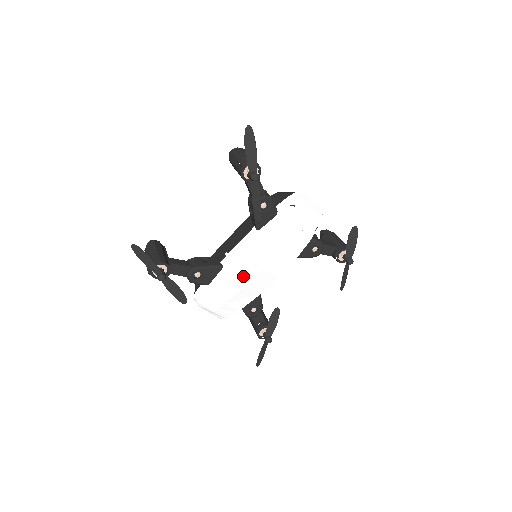
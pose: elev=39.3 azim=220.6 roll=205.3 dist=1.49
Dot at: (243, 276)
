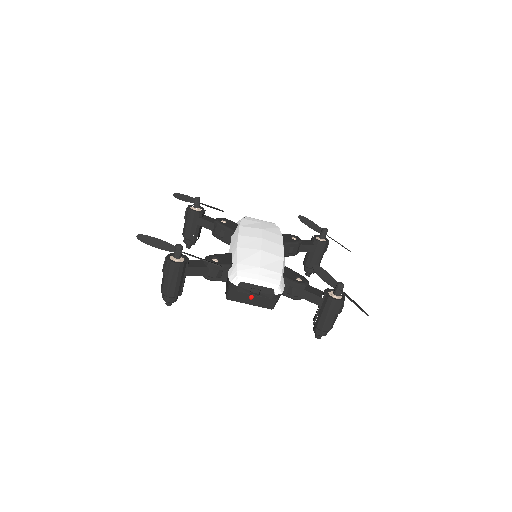
Dot at: (252, 246)
